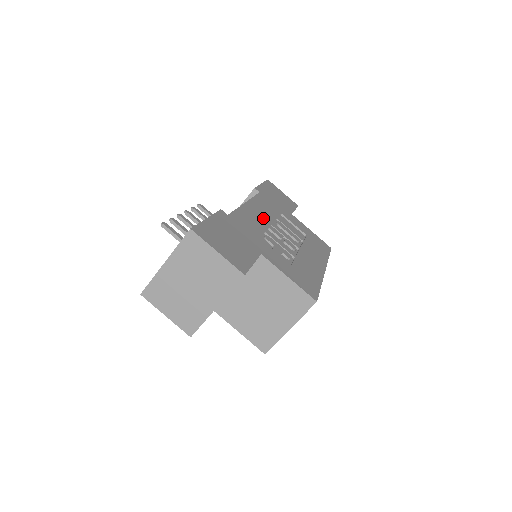
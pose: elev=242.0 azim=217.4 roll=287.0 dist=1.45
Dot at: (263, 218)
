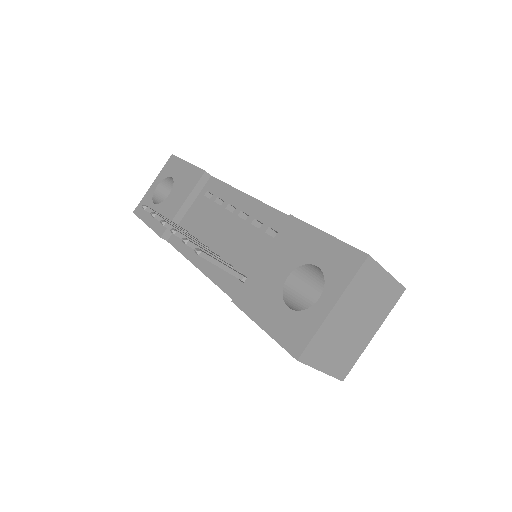
Dot at: occluded
